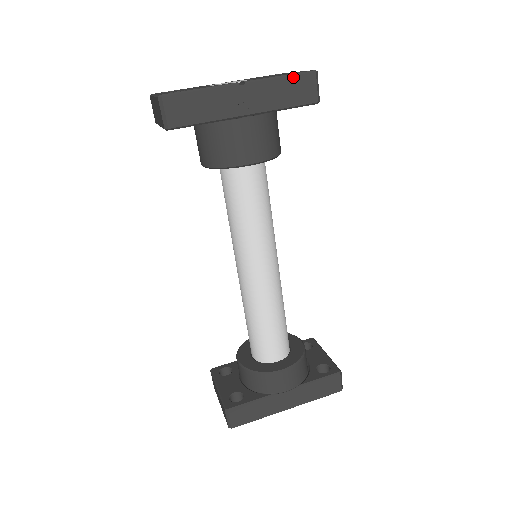
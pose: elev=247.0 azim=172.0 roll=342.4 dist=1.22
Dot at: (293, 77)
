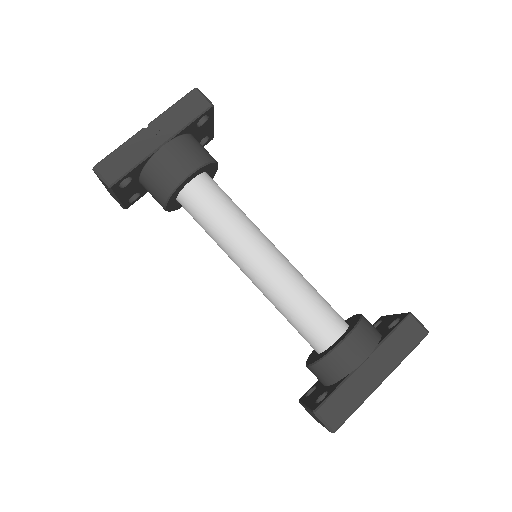
Dot at: (181, 101)
